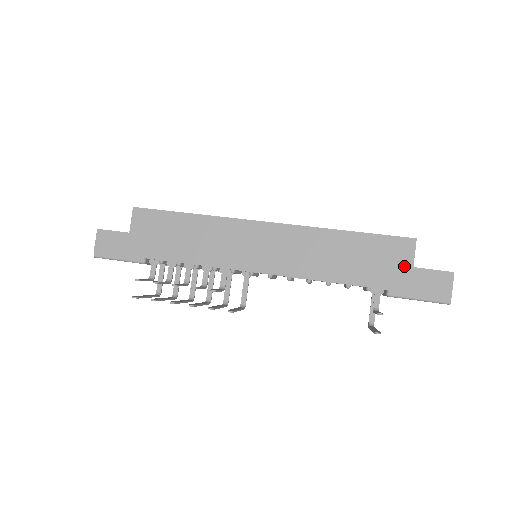
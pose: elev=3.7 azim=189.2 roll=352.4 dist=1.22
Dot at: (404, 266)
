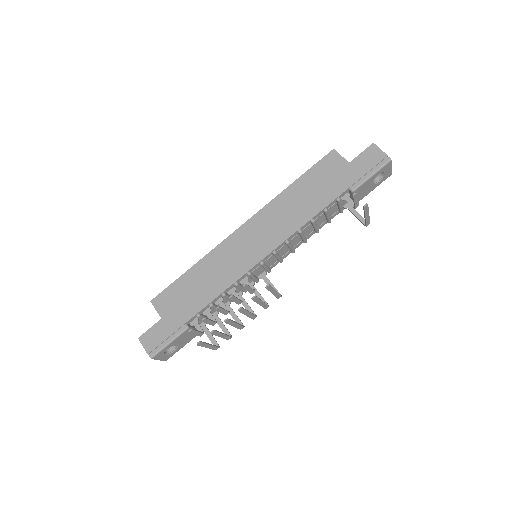
Dot at: (343, 167)
